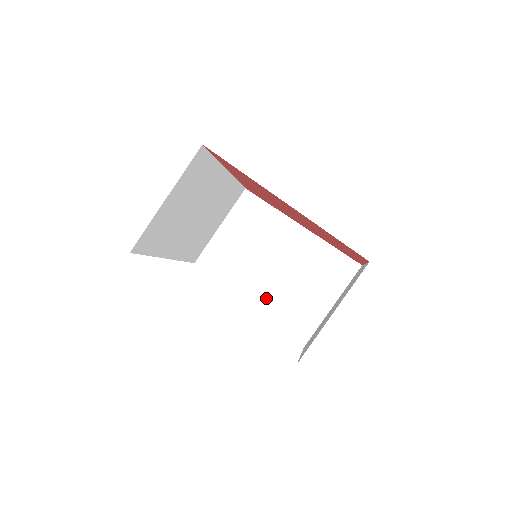
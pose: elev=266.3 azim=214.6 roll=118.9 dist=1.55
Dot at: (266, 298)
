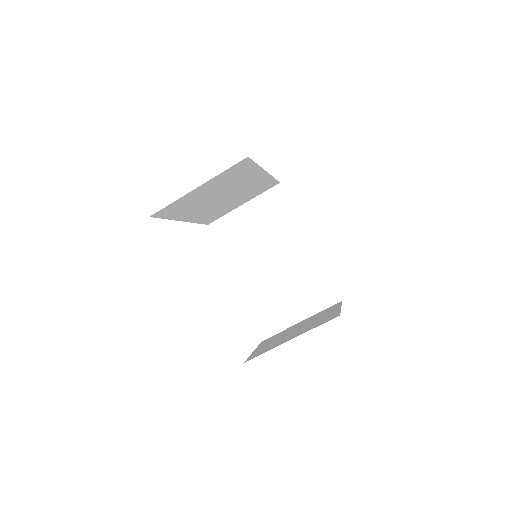
Dot at: (252, 286)
